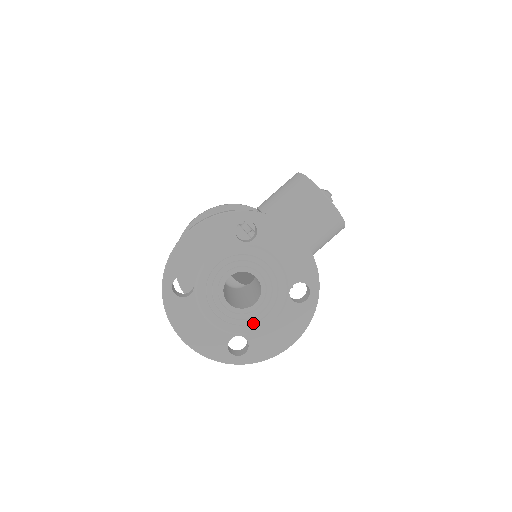
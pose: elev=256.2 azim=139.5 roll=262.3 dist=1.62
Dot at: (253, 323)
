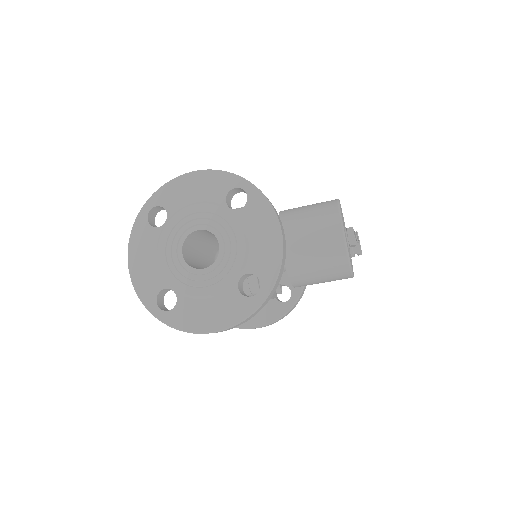
Dot at: (191, 286)
